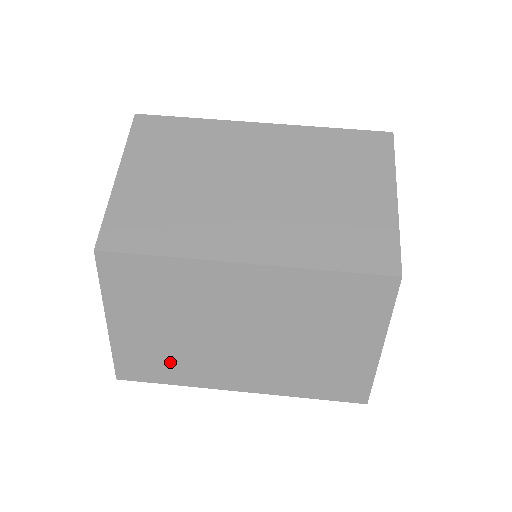
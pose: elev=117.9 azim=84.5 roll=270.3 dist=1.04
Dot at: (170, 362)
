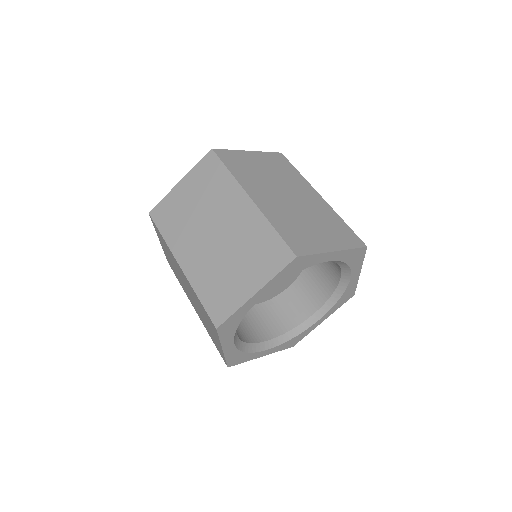
Dot at: (175, 222)
